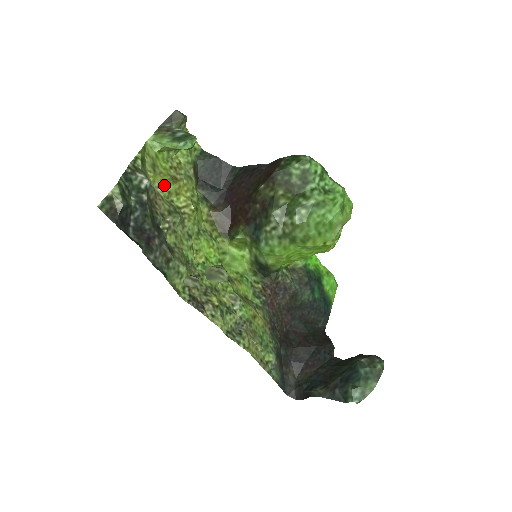
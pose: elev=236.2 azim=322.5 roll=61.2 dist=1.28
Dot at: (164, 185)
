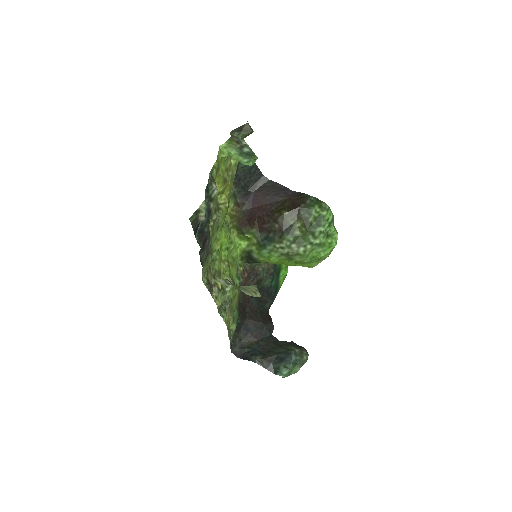
Dot at: (218, 187)
